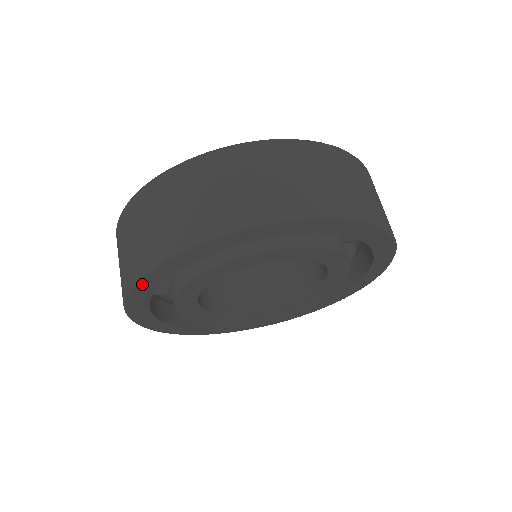
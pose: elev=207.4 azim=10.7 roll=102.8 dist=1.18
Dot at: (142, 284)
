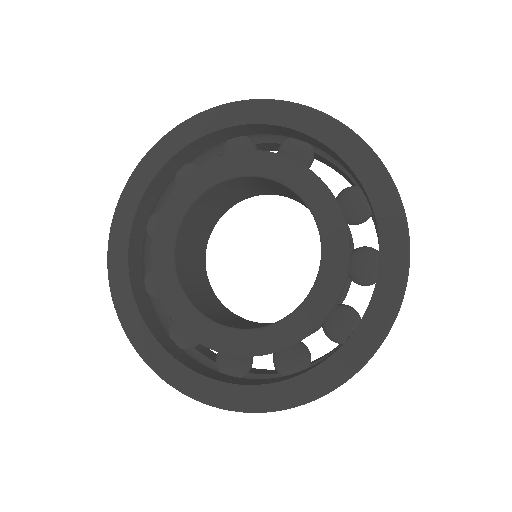
Dot at: (243, 107)
